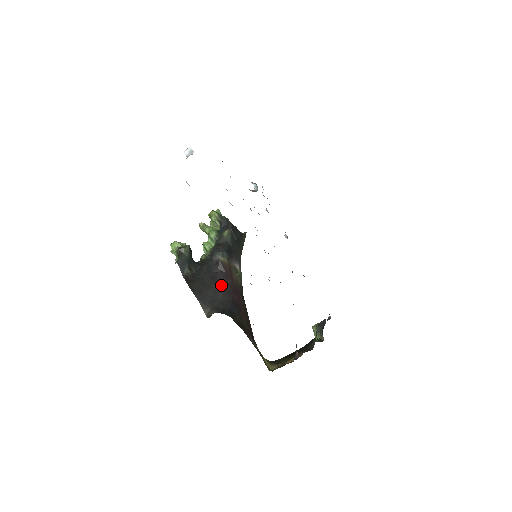
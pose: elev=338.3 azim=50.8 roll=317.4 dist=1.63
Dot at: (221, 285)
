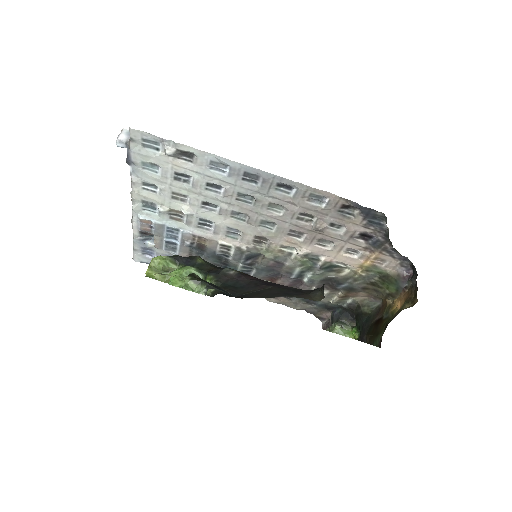
Dot at: (274, 284)
